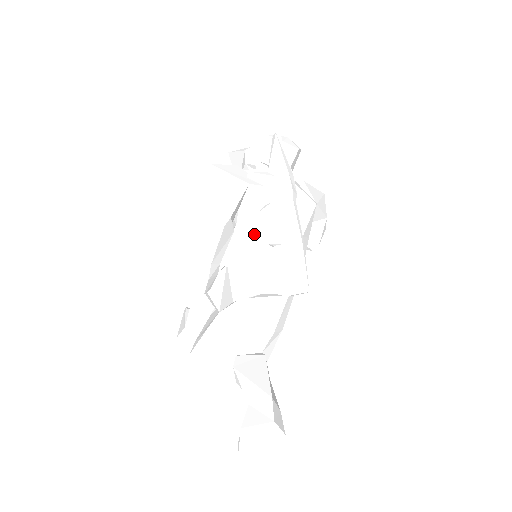
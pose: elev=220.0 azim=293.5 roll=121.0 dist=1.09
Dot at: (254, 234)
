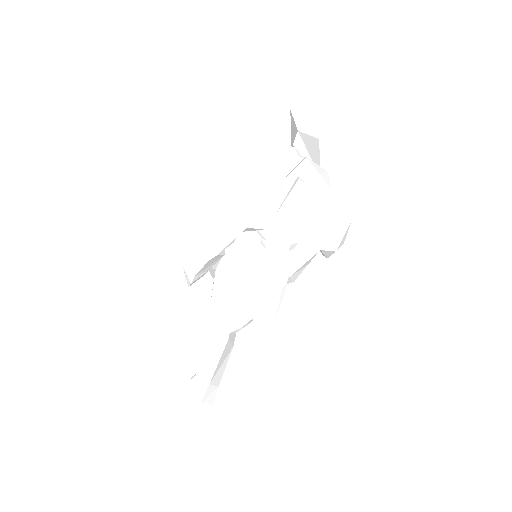
Dot at: (244, 261)
